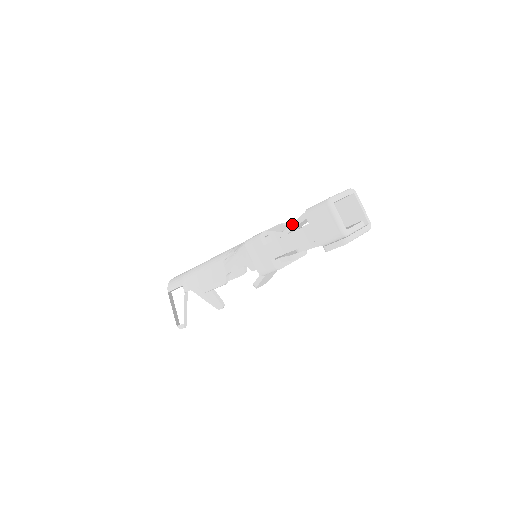
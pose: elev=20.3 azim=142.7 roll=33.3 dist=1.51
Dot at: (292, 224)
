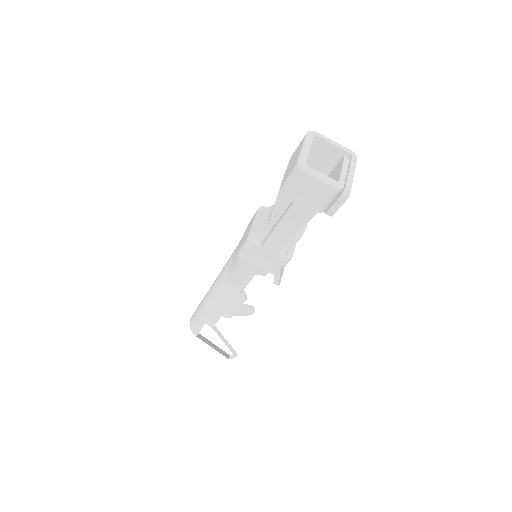
Dot at: (273, 210)
